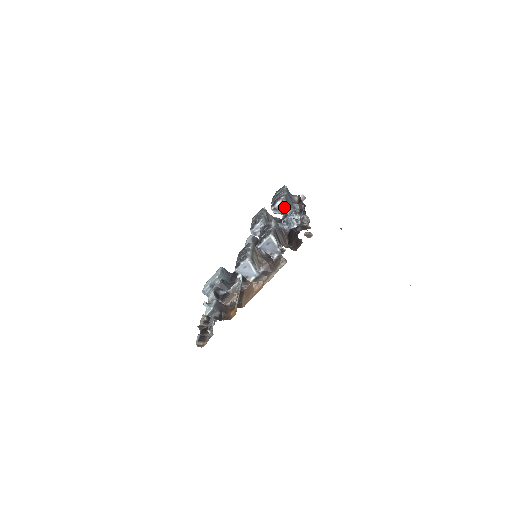
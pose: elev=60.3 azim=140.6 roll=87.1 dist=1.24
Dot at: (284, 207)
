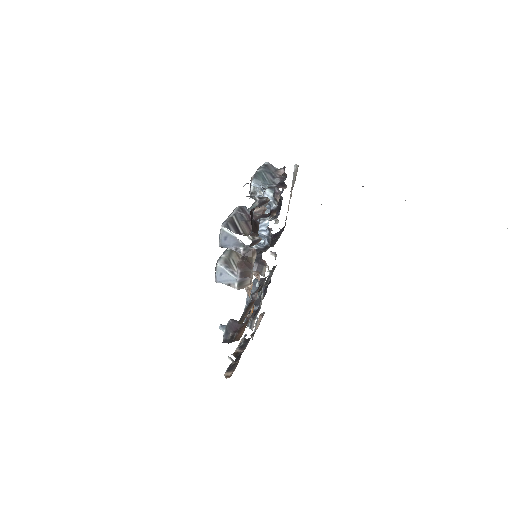
Dot at: occluded
